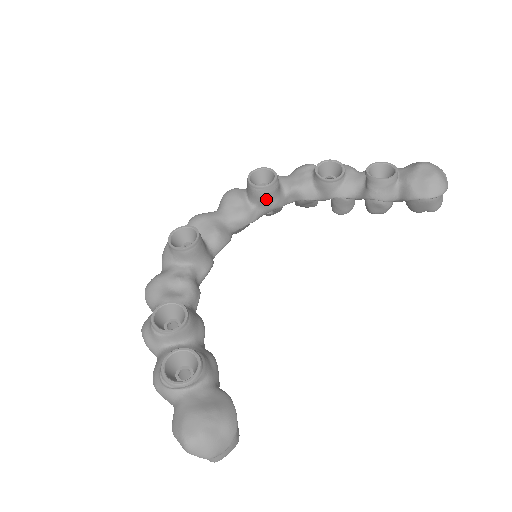
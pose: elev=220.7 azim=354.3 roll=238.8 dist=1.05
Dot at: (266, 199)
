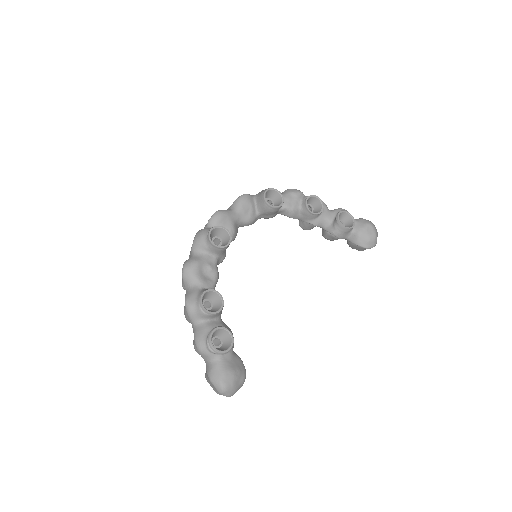
Dot at: (270, 213)
